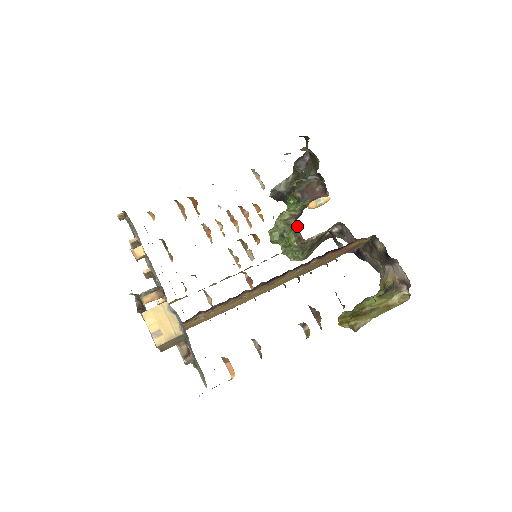
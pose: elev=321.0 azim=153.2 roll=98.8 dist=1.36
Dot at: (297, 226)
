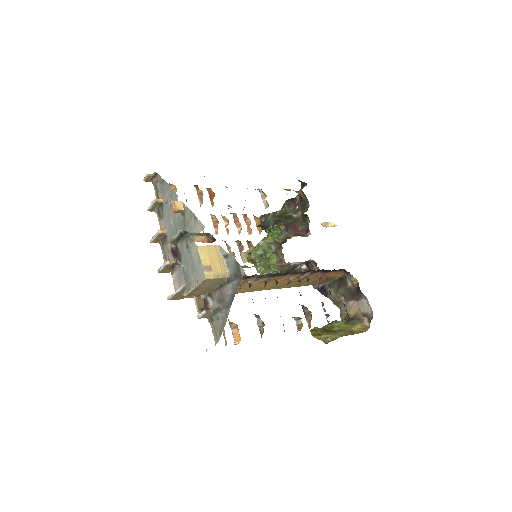
Dot at: (281, 250)
